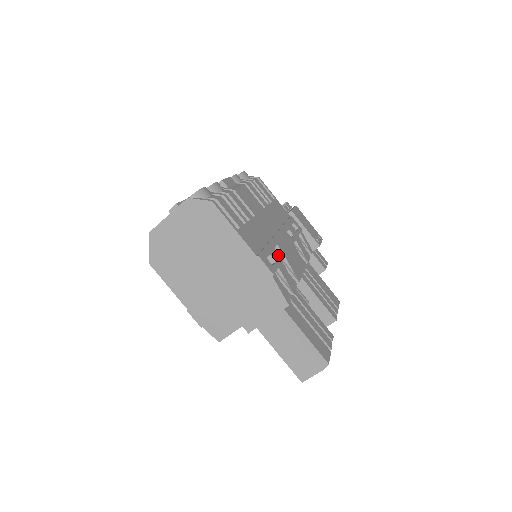
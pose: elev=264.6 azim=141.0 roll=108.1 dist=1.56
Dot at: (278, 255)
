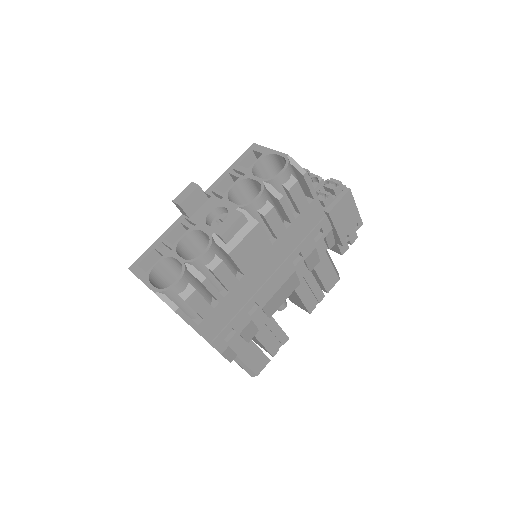
Dot at: (247, 319)
